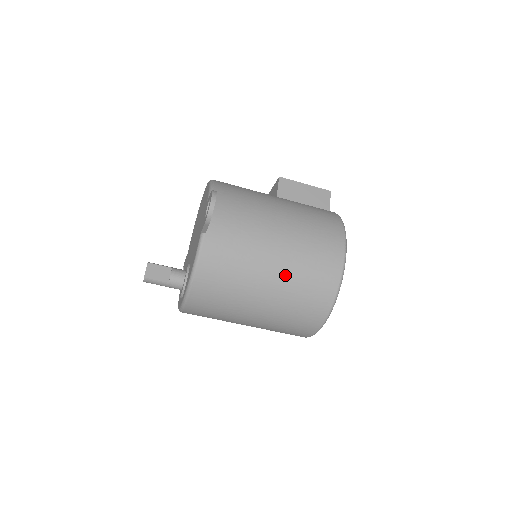
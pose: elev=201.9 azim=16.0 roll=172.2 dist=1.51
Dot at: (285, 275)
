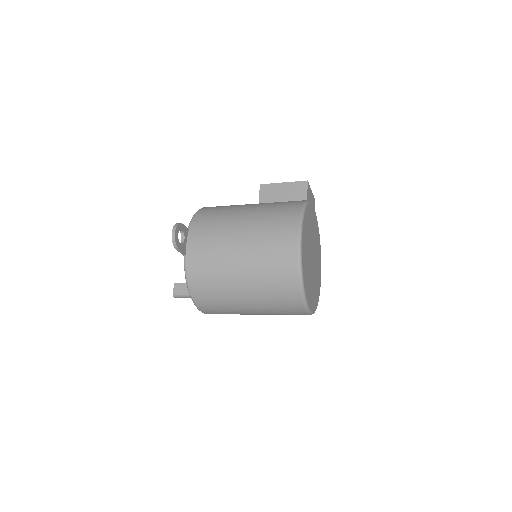
Dot at: (251, 271)
